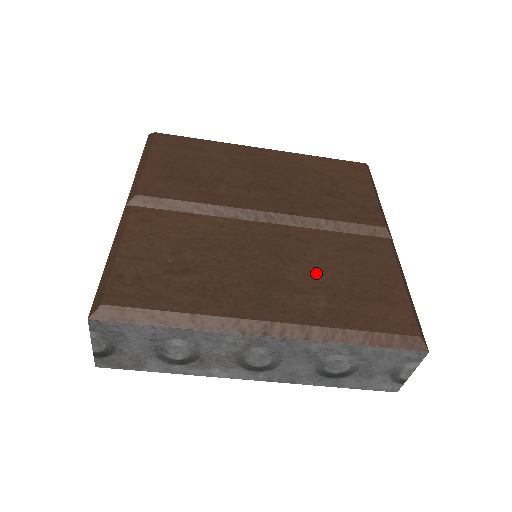
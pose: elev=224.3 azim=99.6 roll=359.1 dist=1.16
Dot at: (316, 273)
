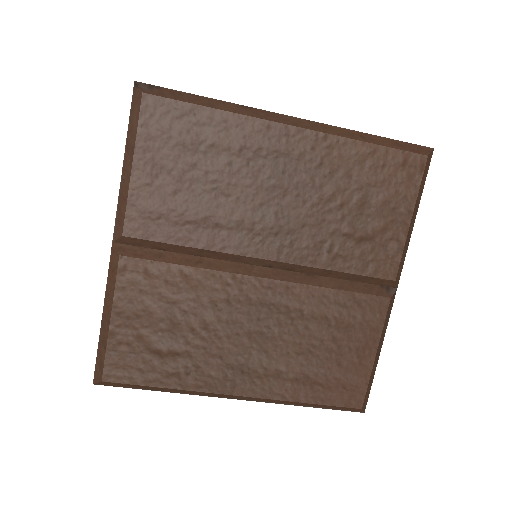
Dot at: (296, 346)
